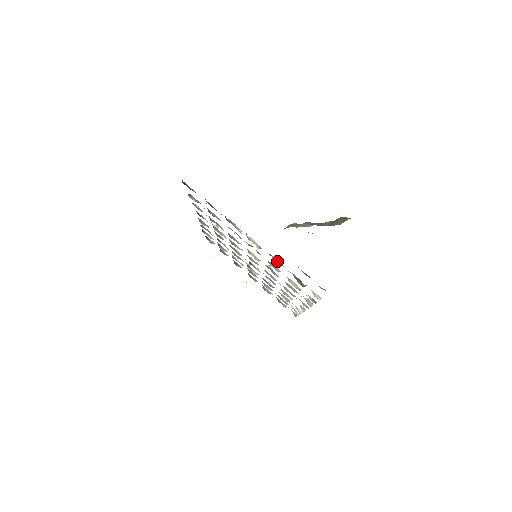
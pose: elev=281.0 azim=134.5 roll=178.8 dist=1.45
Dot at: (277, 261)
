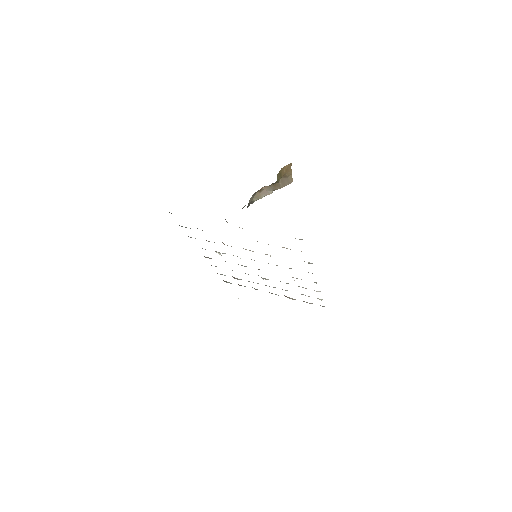
Dot at: occluded
